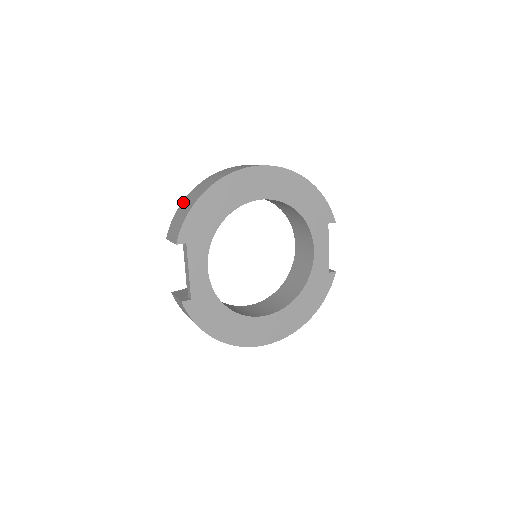
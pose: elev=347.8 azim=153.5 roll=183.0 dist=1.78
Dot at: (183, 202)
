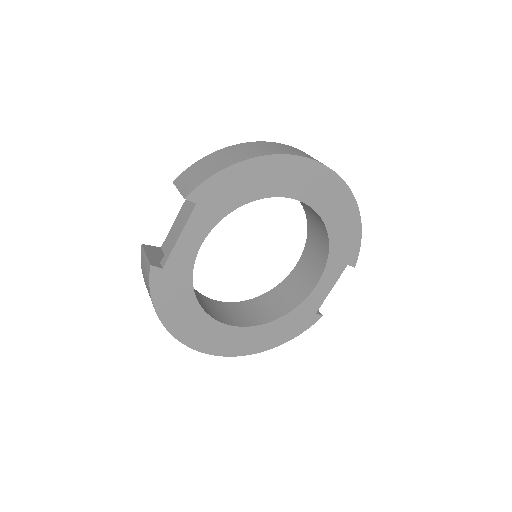
Dot at: (217, 152)
